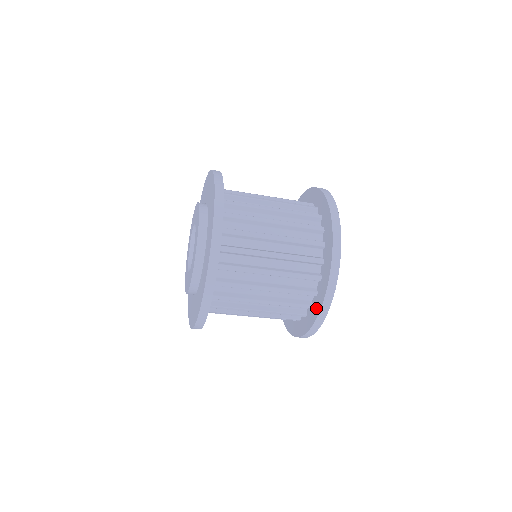
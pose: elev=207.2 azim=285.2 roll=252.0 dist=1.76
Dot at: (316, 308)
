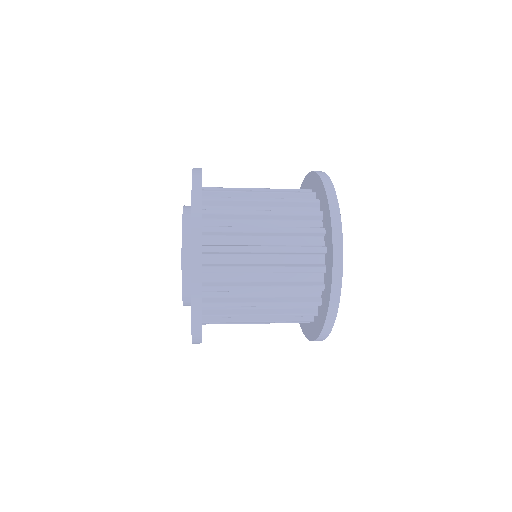
Dot at: (302, 324)
